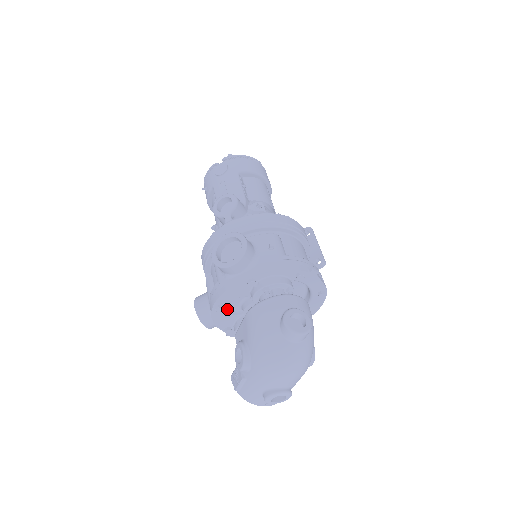
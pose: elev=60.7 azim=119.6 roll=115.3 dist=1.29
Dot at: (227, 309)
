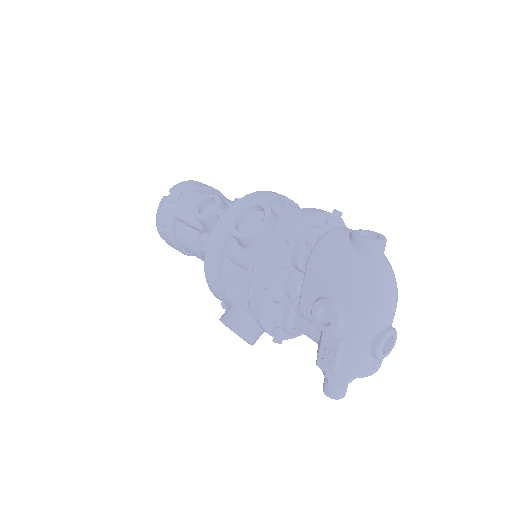
Dot at: (271, 294)
